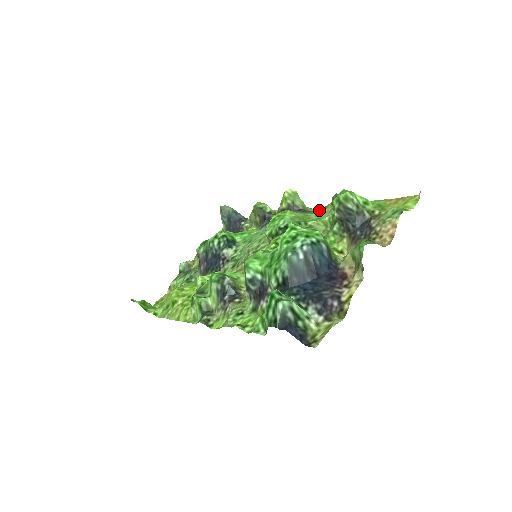
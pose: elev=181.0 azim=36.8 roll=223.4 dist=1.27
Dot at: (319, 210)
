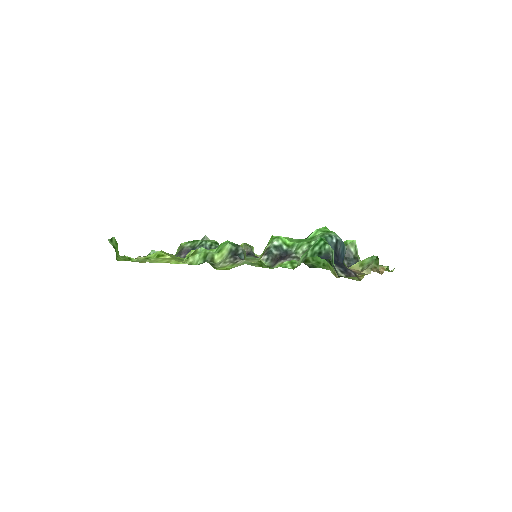
Dot at: occluded
